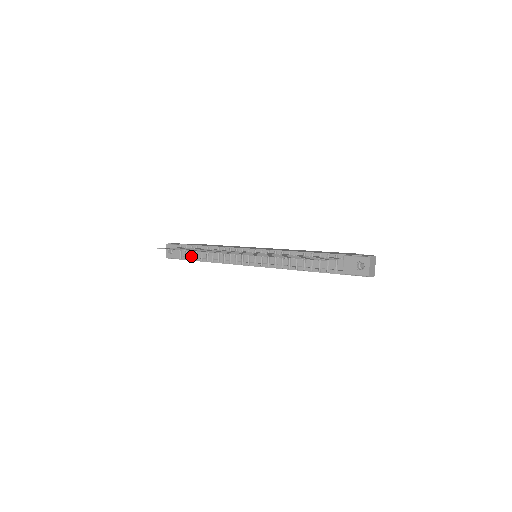
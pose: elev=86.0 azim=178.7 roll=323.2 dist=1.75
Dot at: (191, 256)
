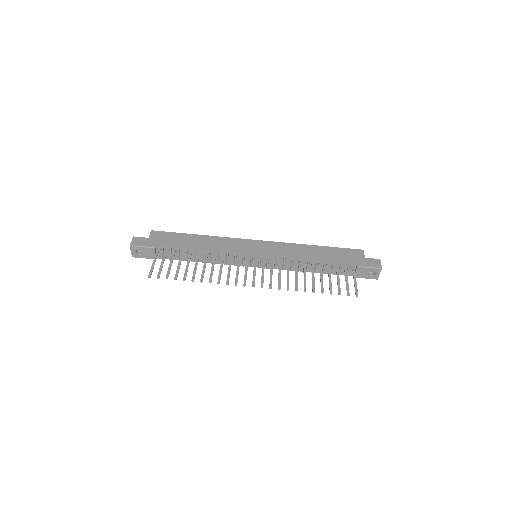
Dot at: occluded
